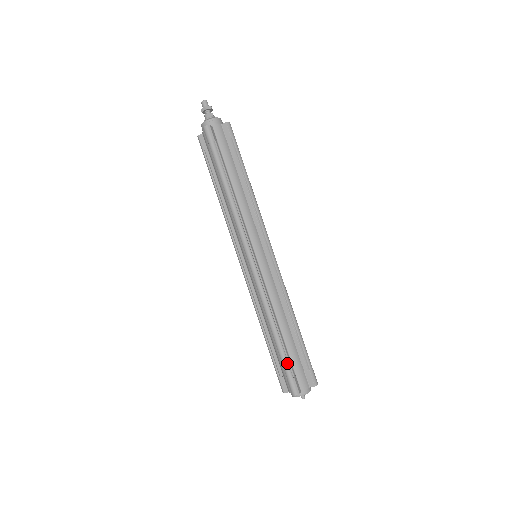
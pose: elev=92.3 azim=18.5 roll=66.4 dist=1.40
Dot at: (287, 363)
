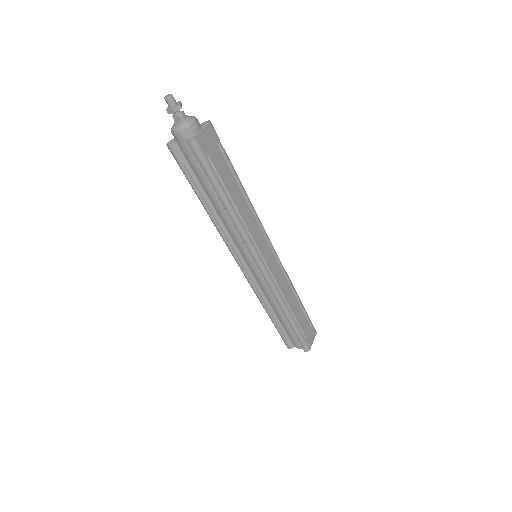
Dot at: (279, 333)
